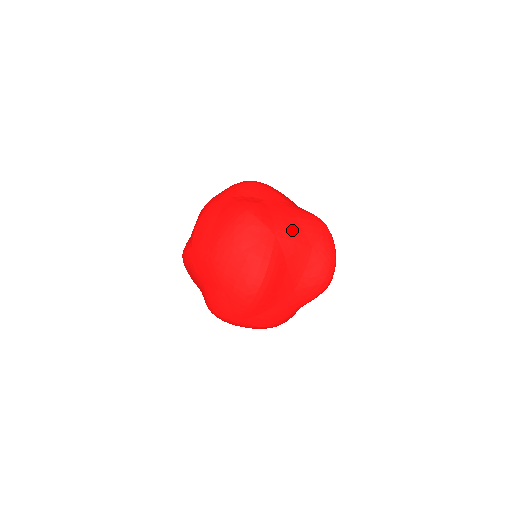
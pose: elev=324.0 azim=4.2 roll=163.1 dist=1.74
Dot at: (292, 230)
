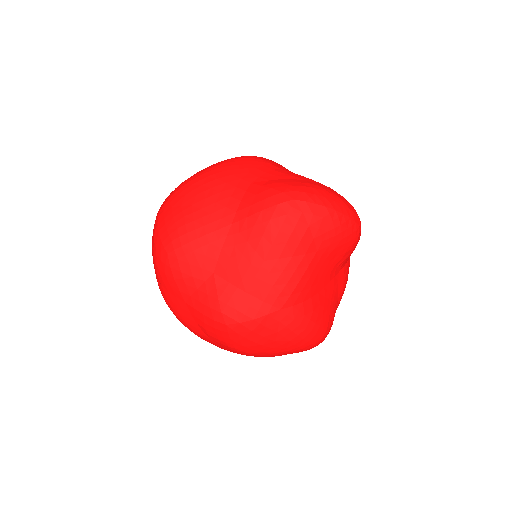
Dot at: (283, 278)
